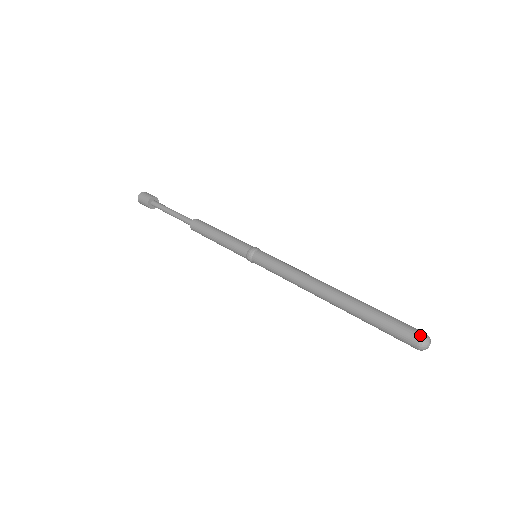
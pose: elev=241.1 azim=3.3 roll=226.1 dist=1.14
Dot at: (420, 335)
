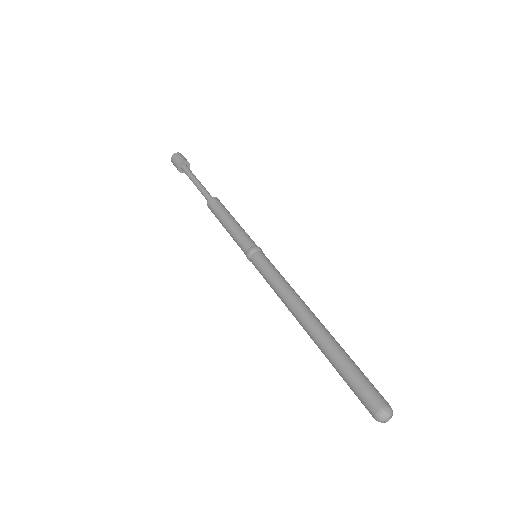
Dot at: (387, 403)
